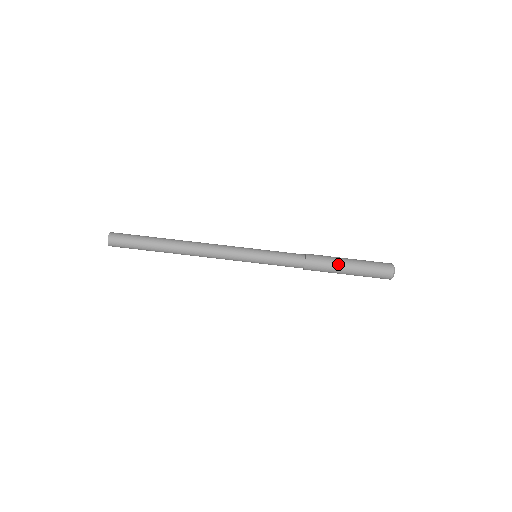
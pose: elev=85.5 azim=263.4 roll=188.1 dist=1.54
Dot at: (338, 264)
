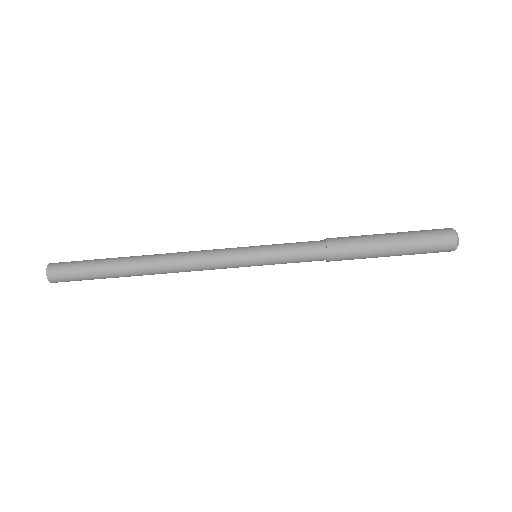
Dot at: (375, 251)
